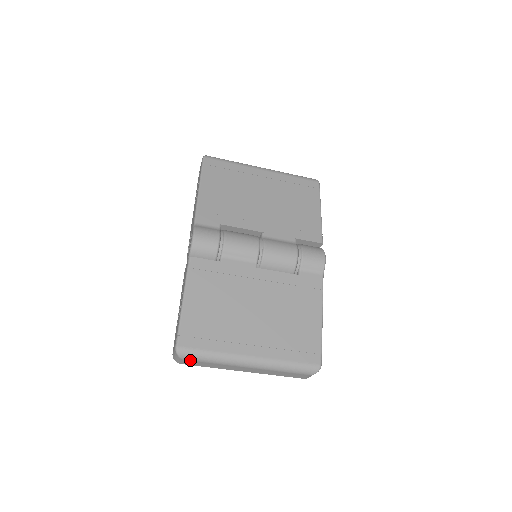
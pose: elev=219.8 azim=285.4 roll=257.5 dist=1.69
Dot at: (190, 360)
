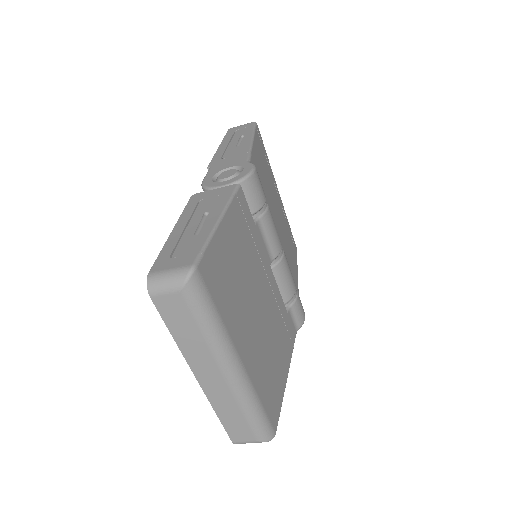
Dot at: (187, 302)
